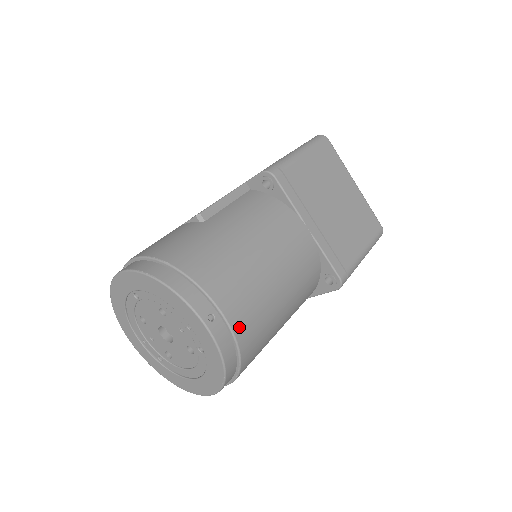
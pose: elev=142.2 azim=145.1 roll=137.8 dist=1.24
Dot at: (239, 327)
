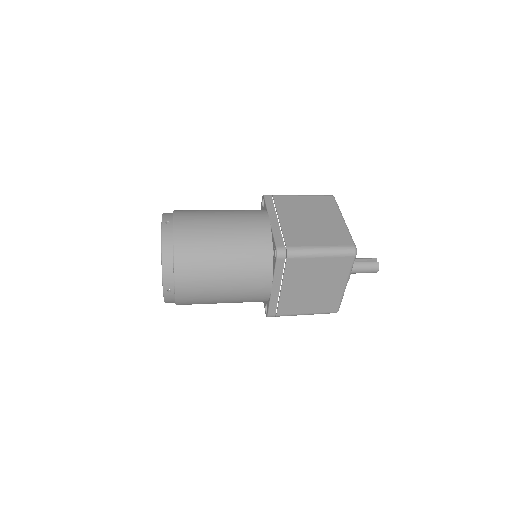
Dot at: (179, 232)
